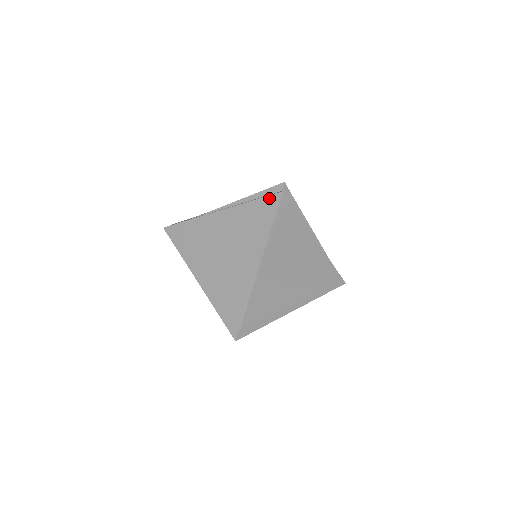
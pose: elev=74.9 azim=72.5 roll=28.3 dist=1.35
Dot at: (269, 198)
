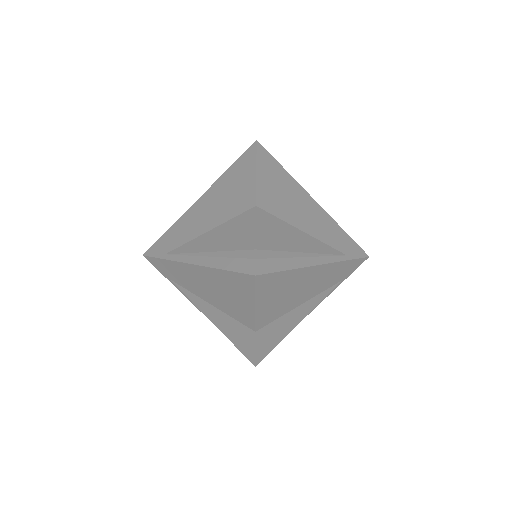
Dot at: (245, 153)
